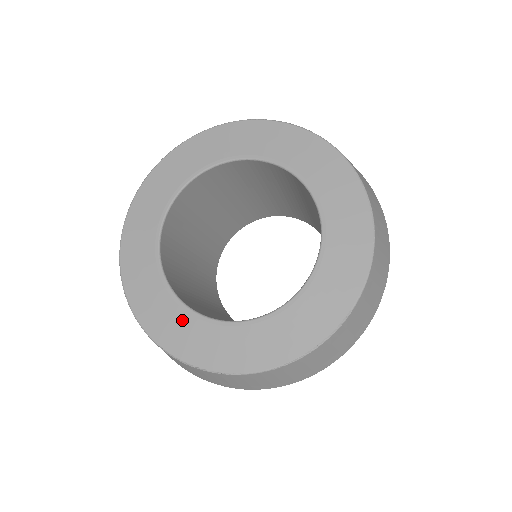
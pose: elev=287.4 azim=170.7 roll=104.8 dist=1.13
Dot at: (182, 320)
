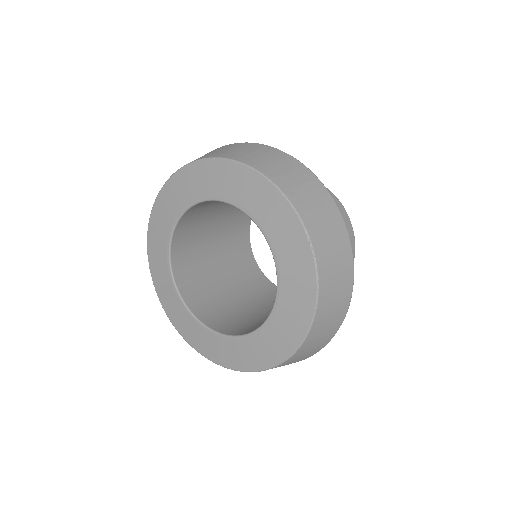
Dot at: (252, 345)
